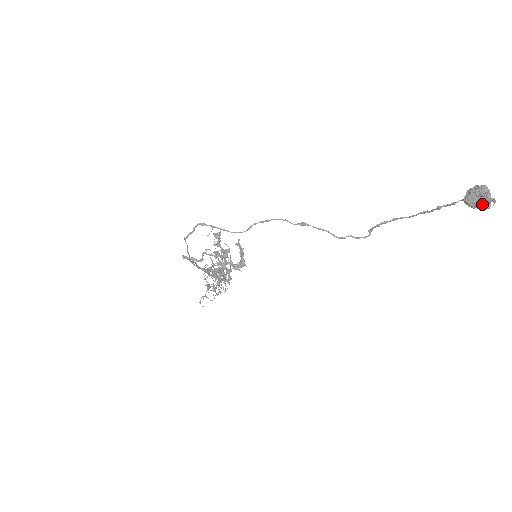
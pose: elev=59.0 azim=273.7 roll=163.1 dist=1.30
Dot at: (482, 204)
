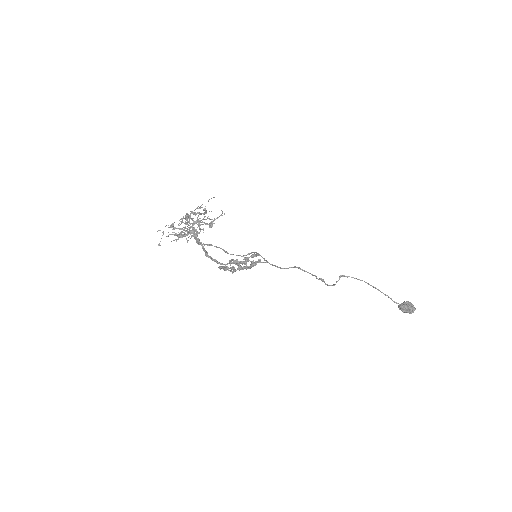
Dot at: occluded
